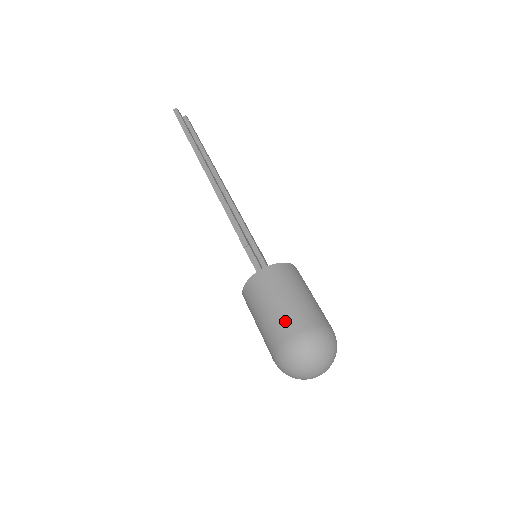
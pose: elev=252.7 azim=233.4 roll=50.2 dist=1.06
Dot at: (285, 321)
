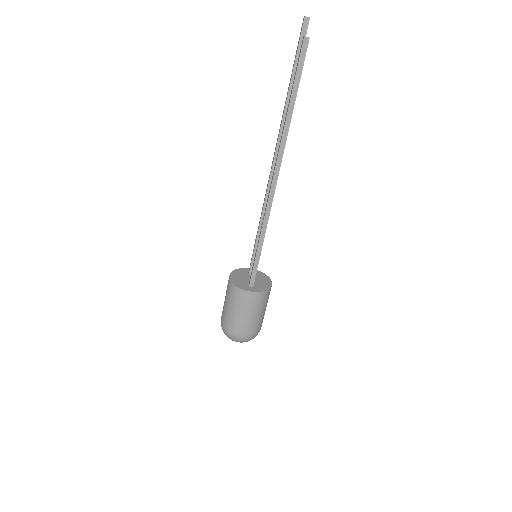
Dot at: (245, 327)
